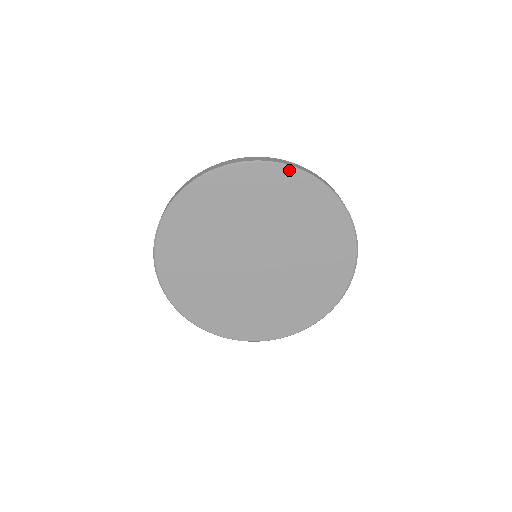
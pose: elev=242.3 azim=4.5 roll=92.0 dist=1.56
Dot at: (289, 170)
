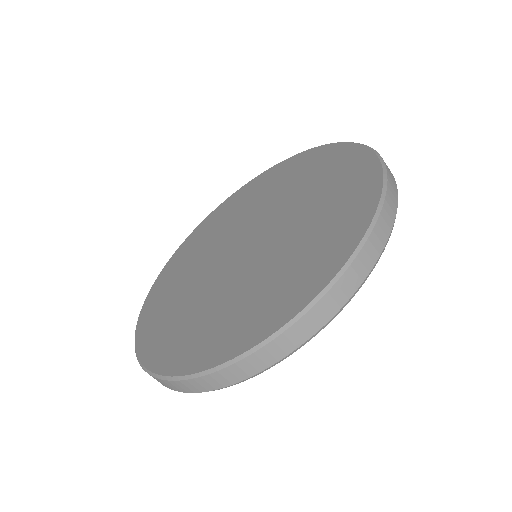
Dot at: (334, 145)
